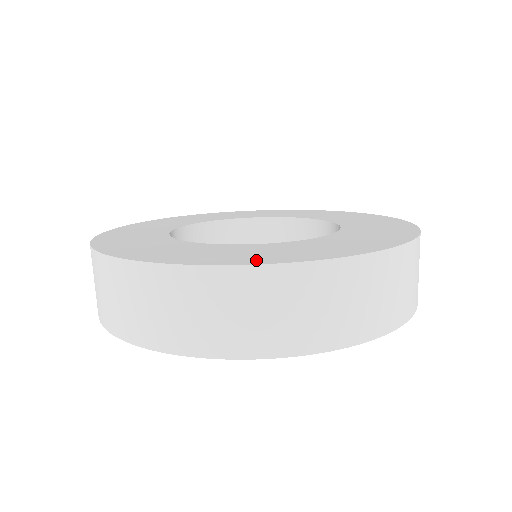
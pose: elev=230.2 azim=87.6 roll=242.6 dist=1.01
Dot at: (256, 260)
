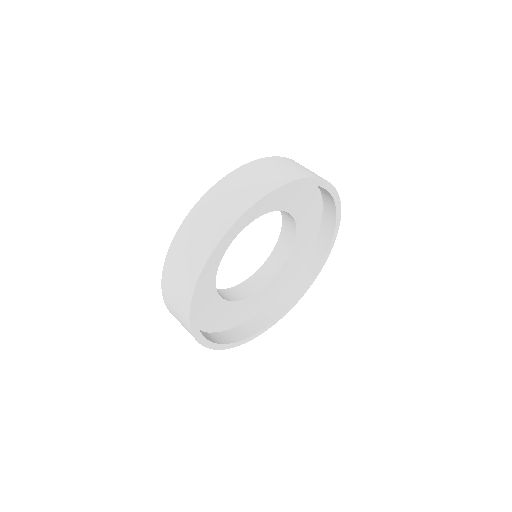
Dot at: occluded
